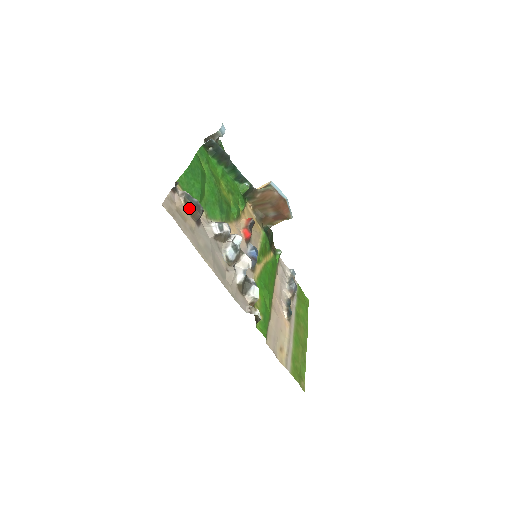
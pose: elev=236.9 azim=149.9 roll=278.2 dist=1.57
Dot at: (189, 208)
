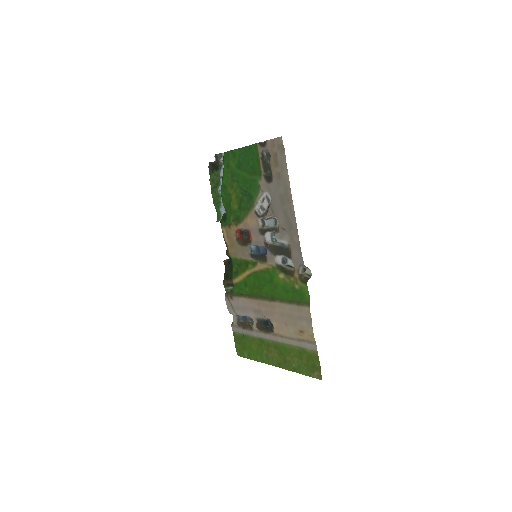
Dot at: (271, 162)
